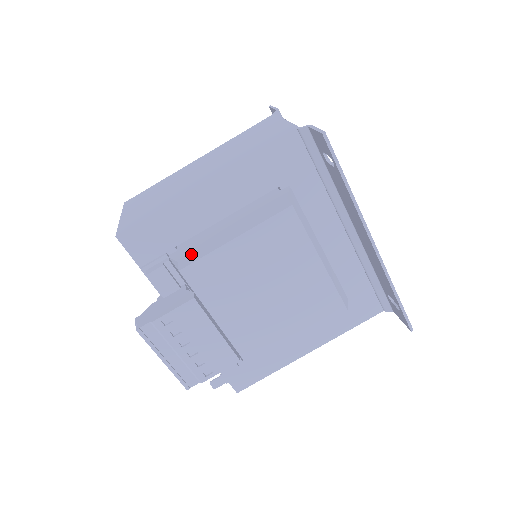
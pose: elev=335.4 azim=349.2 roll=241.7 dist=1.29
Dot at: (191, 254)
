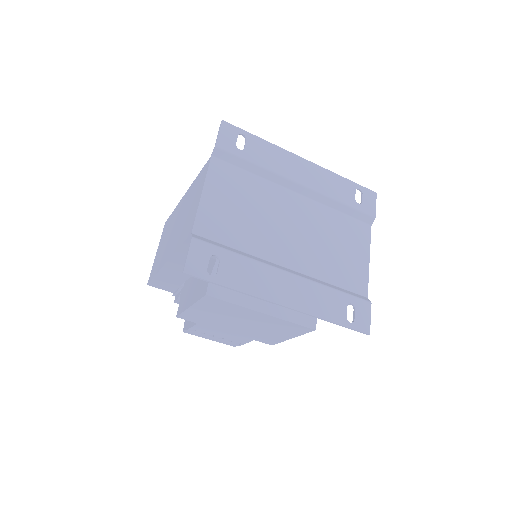
Dot at: (182, 302)
